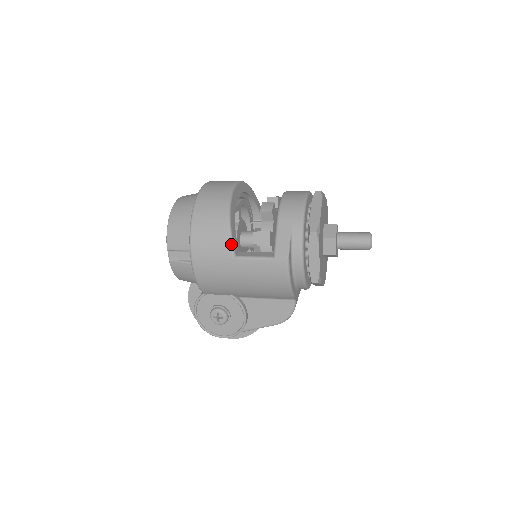
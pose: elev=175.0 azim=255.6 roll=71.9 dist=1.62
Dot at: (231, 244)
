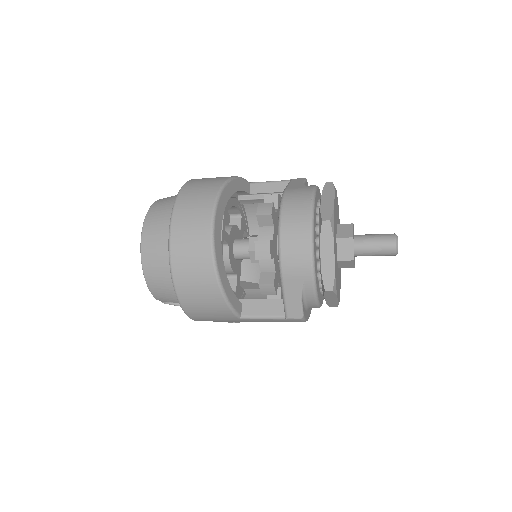
Dot at: (233, 312)
